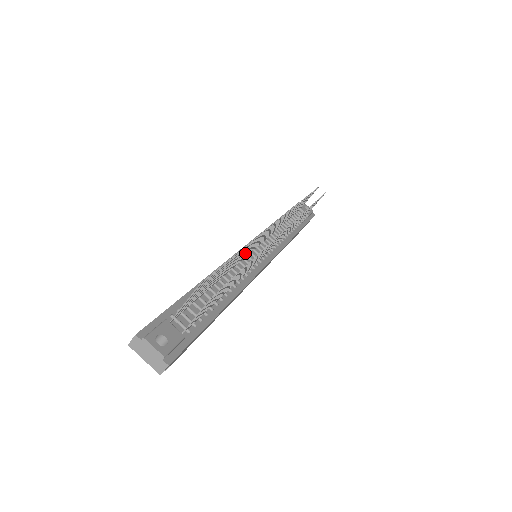
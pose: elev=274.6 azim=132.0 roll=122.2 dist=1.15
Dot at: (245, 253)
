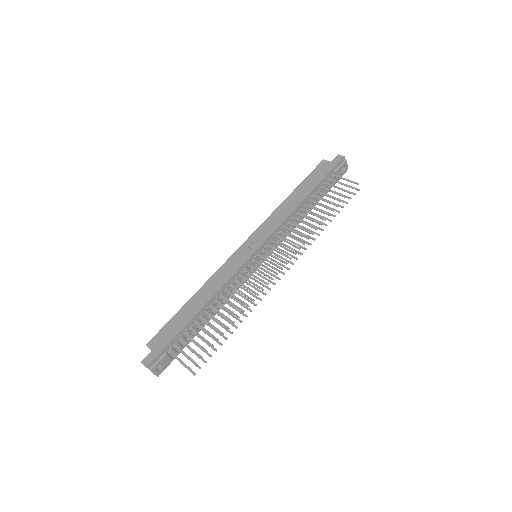
Dot at: (242, 285)
